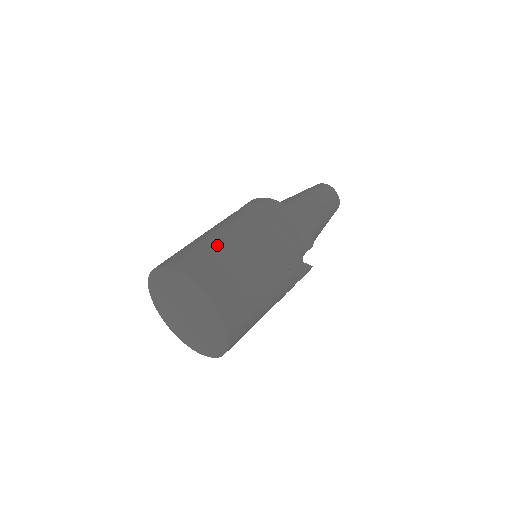
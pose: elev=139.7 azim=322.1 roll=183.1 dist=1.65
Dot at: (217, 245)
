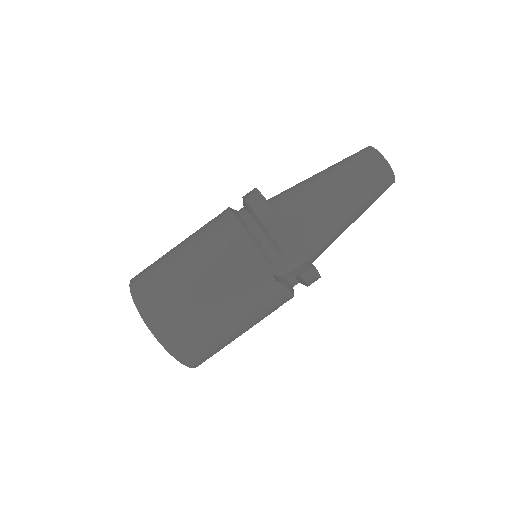
Dot at: (173, 255)
